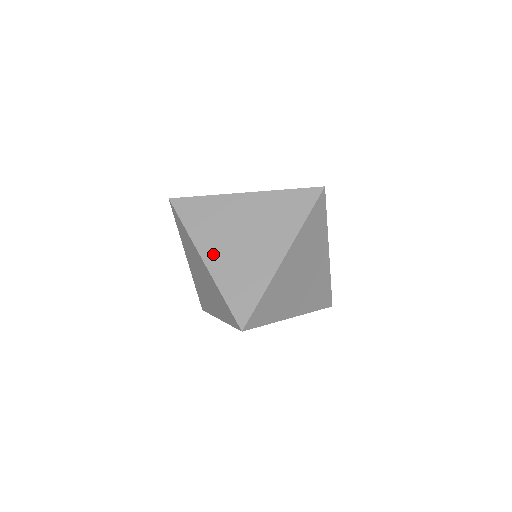
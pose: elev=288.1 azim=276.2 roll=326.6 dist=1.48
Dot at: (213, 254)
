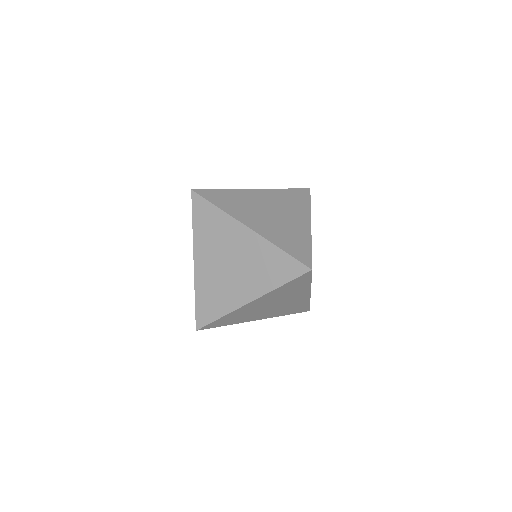
Dot at: (202, 262)
